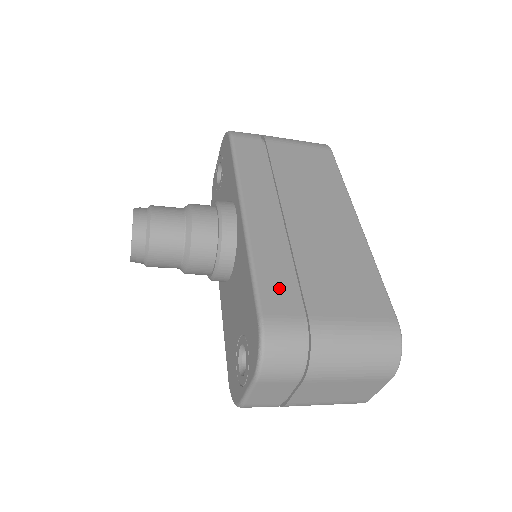
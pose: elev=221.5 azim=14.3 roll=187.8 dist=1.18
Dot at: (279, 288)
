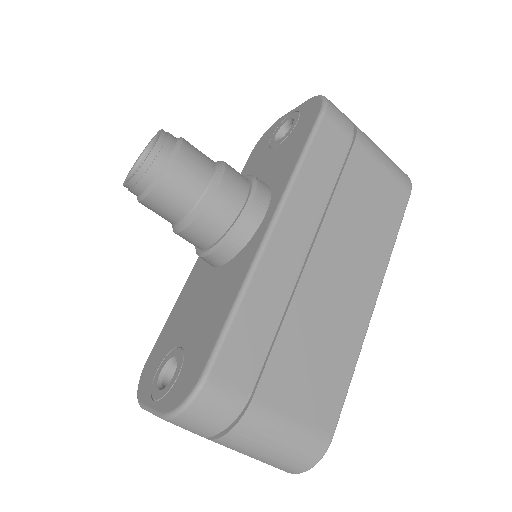
Dot at: (247, 347)
